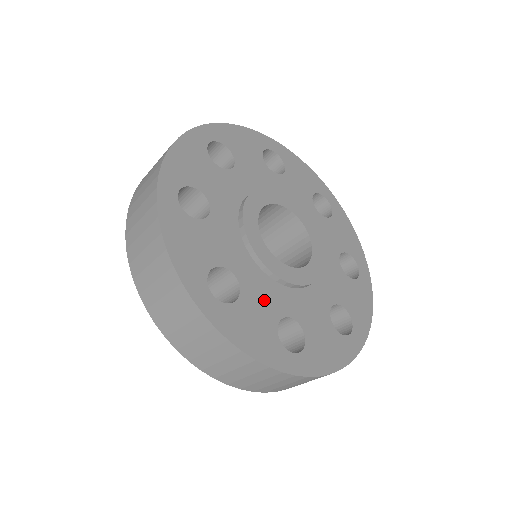
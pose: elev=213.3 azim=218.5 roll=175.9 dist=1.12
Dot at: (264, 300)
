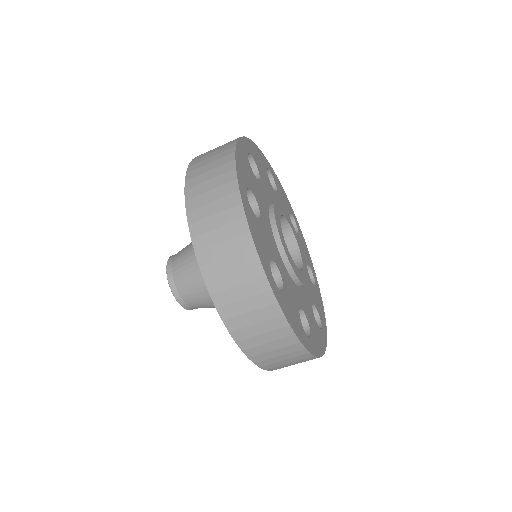
Dot at: (269, 241)
